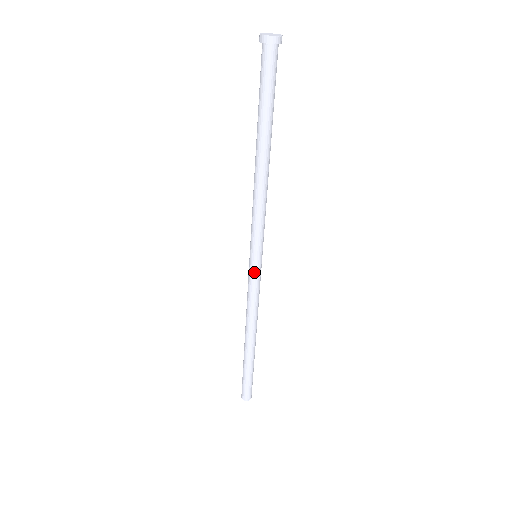
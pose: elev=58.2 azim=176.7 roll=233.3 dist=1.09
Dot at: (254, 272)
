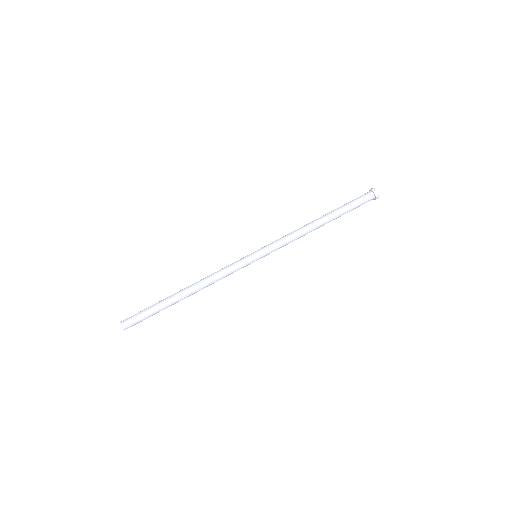
Dot at: (245, 257)
